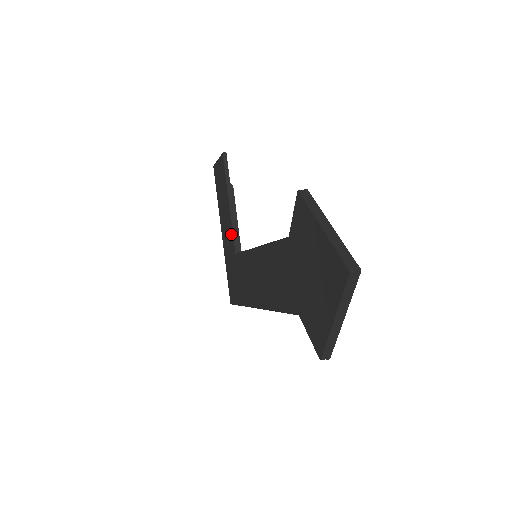
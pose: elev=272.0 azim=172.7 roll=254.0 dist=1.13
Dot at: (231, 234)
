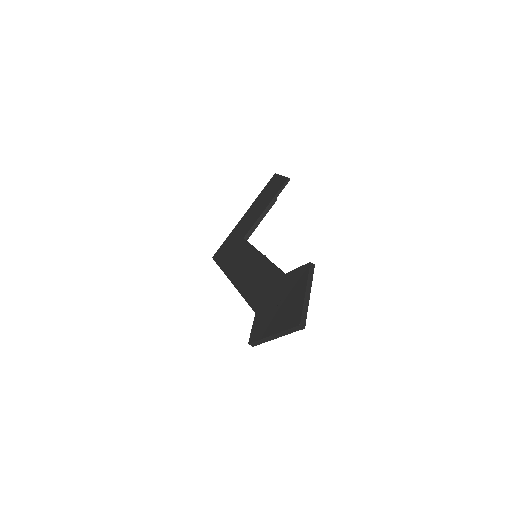
Dot at: (251, 225)
